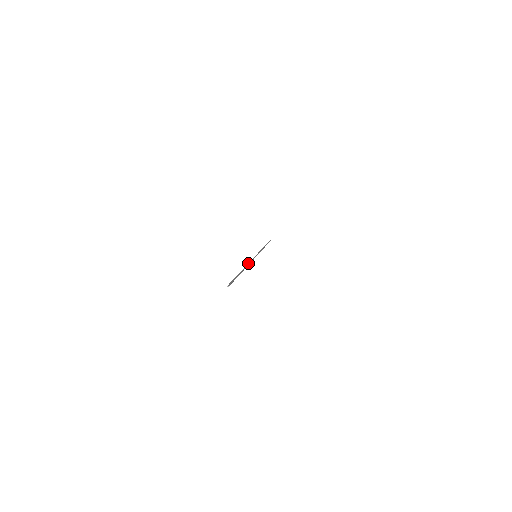
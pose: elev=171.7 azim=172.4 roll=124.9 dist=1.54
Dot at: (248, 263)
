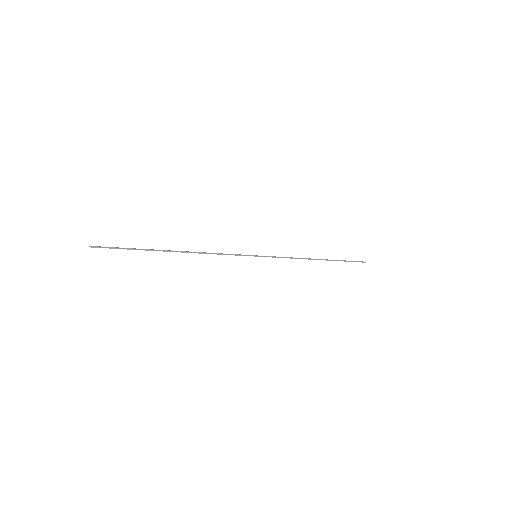
Dot at: (205, 252)
